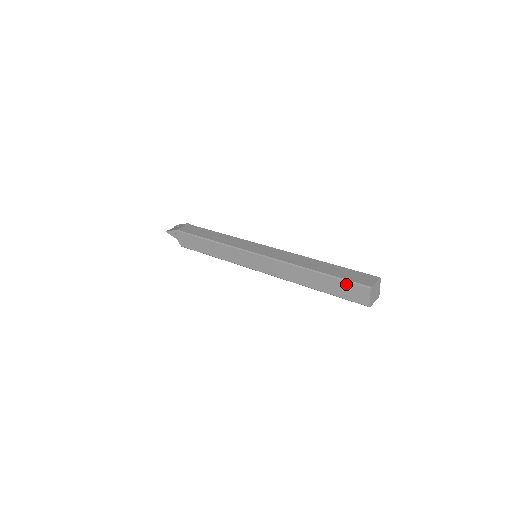
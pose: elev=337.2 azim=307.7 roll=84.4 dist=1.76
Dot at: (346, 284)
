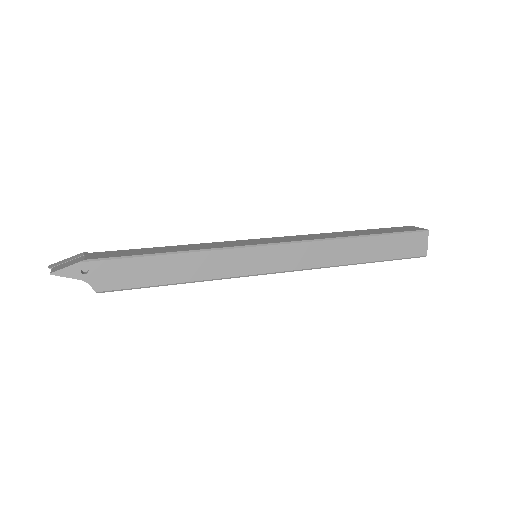
Dot at: (403, 237)
